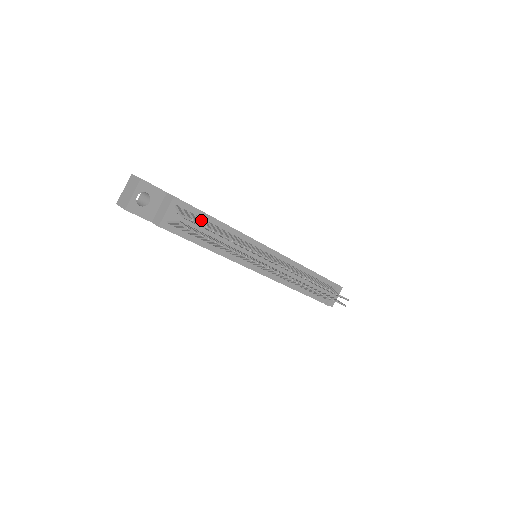
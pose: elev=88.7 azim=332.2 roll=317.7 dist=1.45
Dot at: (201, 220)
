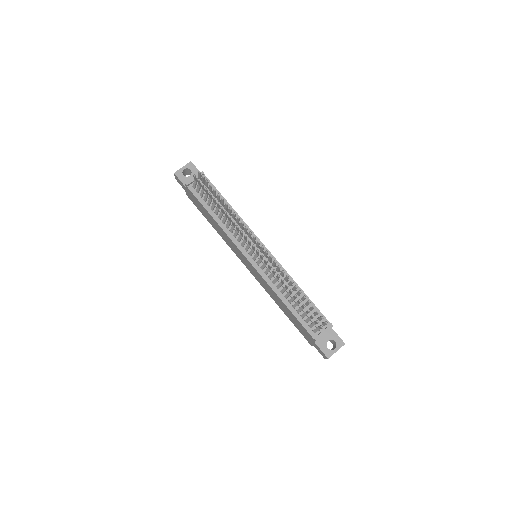
Dot at: occluded
